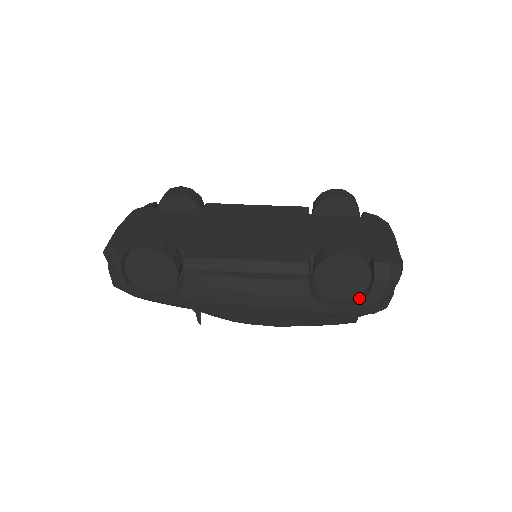
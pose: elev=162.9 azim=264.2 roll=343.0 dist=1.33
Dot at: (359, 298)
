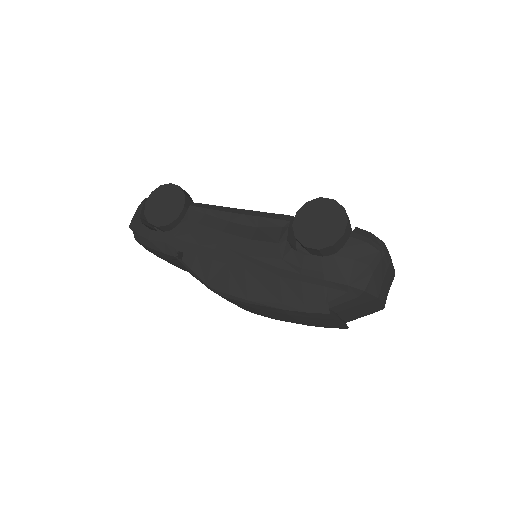
Dot at: (333, 256)
